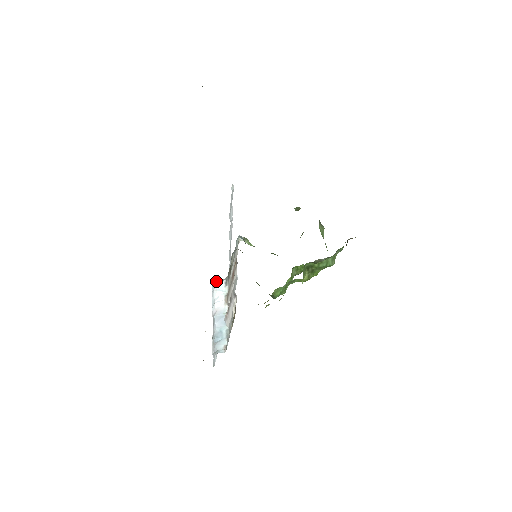
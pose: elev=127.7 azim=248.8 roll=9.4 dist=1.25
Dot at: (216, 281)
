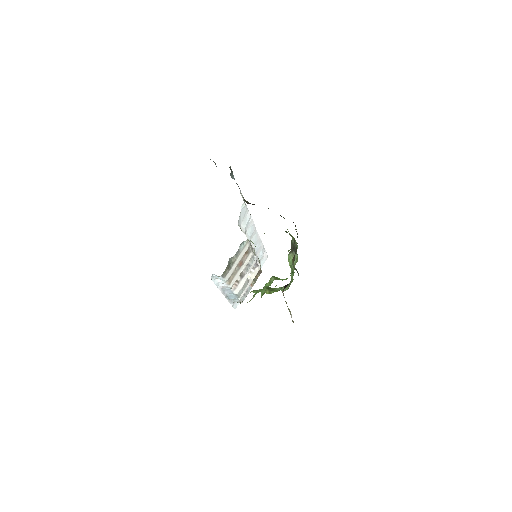
Dot at: (215, 275)
